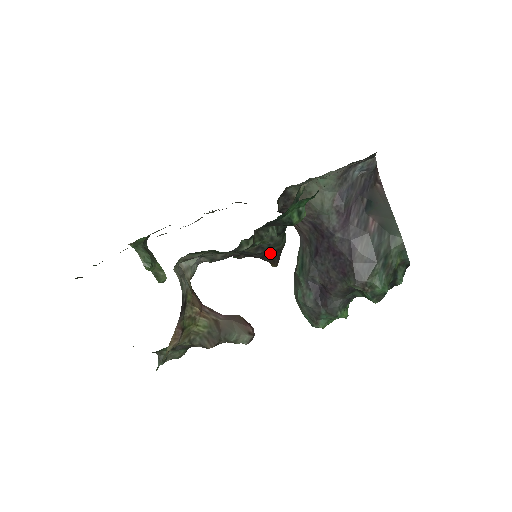
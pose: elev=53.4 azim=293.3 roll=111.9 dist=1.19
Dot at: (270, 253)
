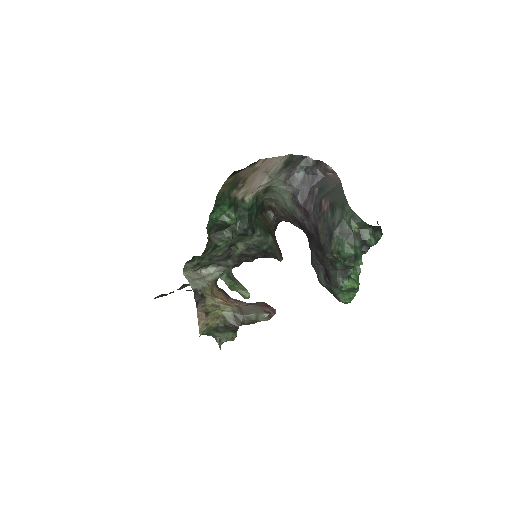
Dot at: (266, 251)
